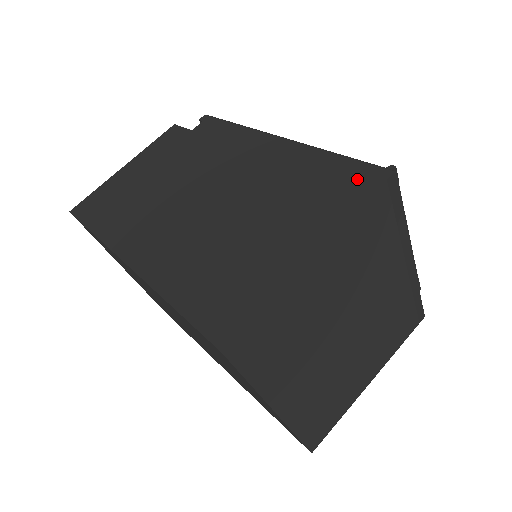
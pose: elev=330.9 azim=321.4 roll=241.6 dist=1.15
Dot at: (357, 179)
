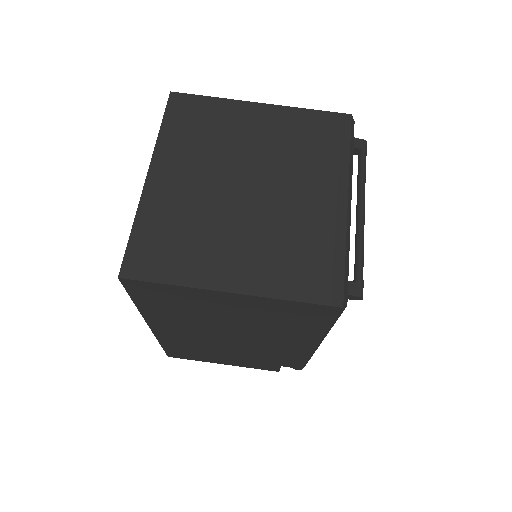
Dot at: occluded
